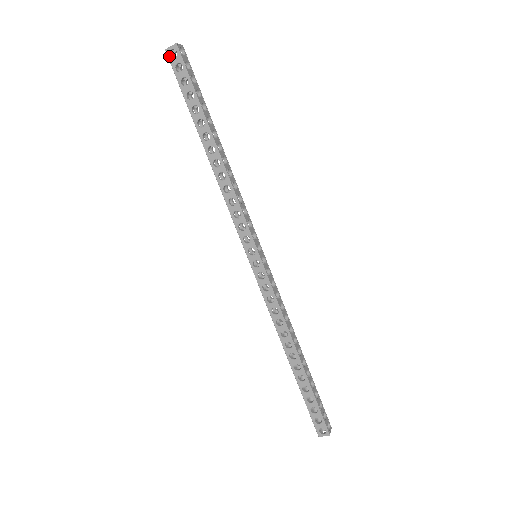
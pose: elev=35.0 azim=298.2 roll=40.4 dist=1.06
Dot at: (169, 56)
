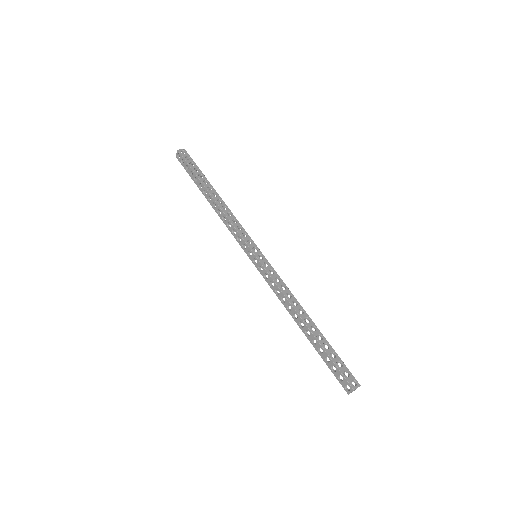
Dot at: (178, 158)
